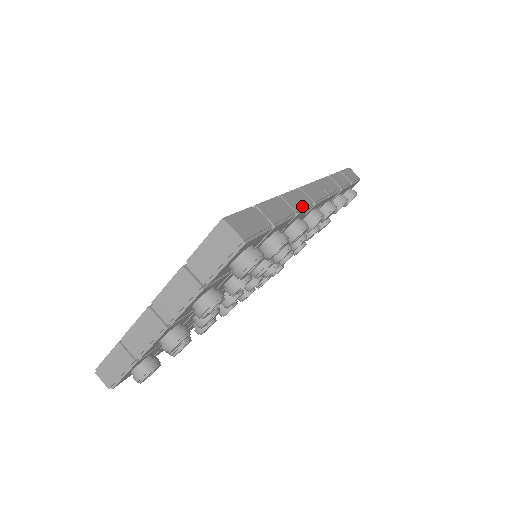
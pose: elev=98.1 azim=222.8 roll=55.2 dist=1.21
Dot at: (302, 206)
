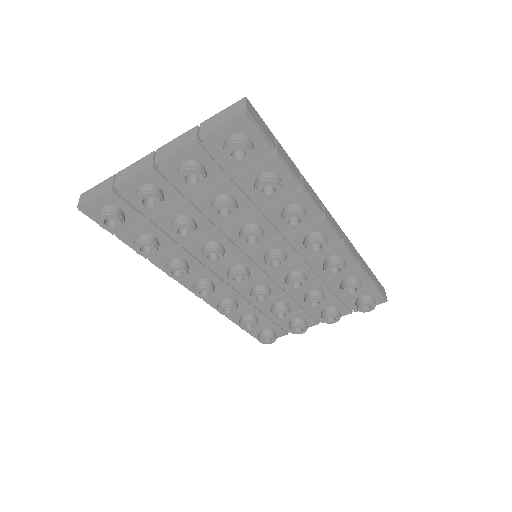
Dot at: (312, 196)
